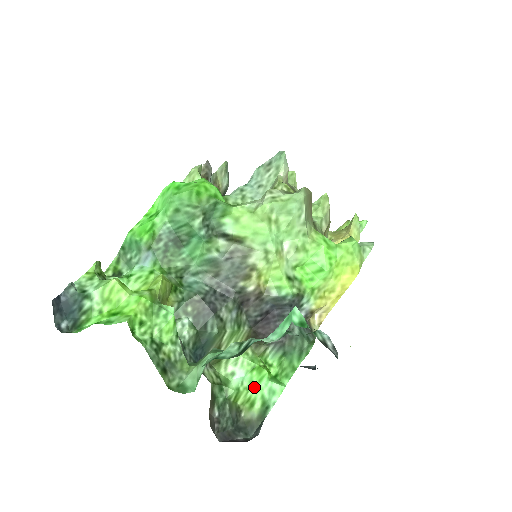
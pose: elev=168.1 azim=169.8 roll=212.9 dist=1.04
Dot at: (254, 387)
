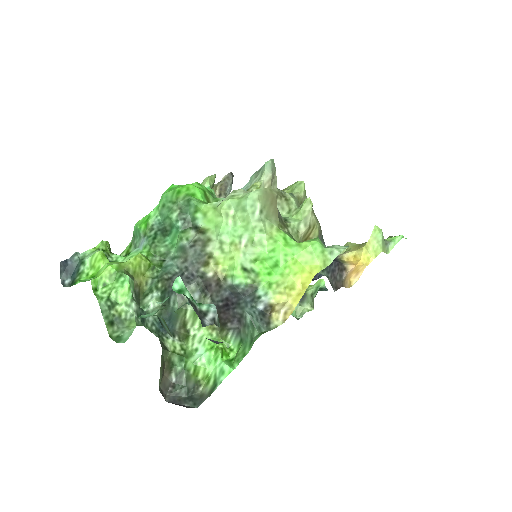
Dot at: (211, 365)
